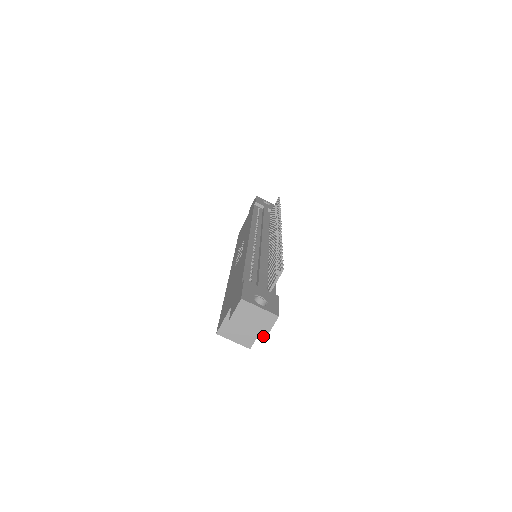
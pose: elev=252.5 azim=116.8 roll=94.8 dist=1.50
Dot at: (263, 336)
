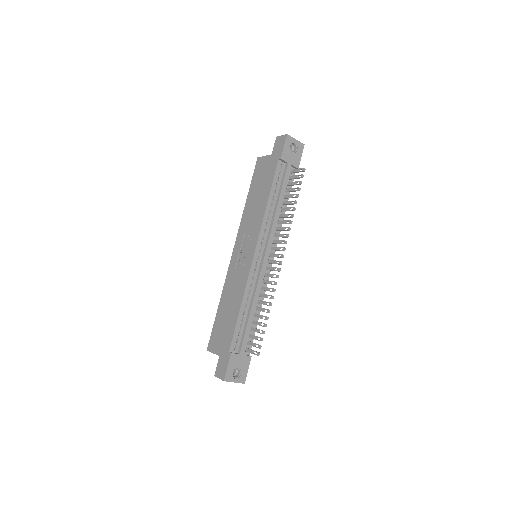
Dot at: occluded
